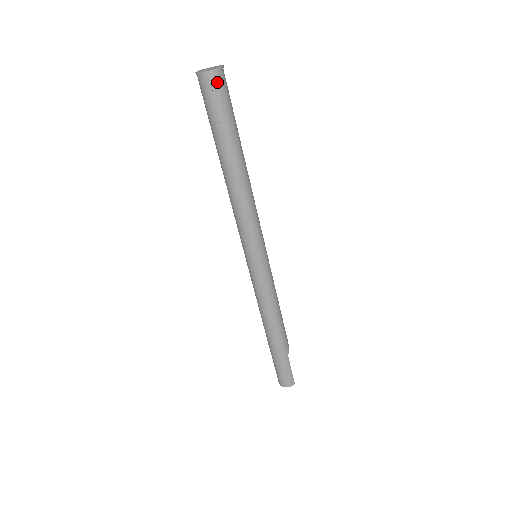
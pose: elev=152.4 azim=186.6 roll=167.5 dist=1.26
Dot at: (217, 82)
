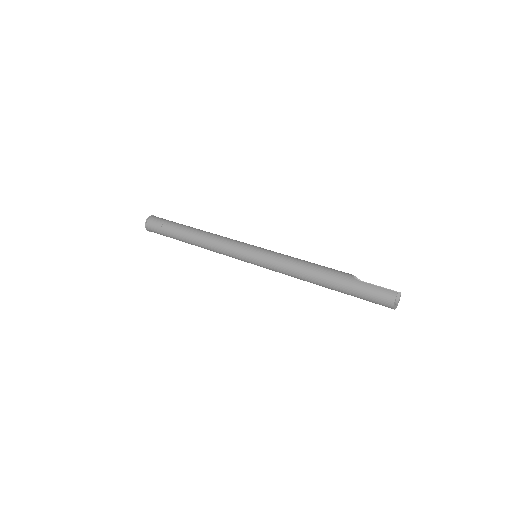
Dot at: (152, 221)
